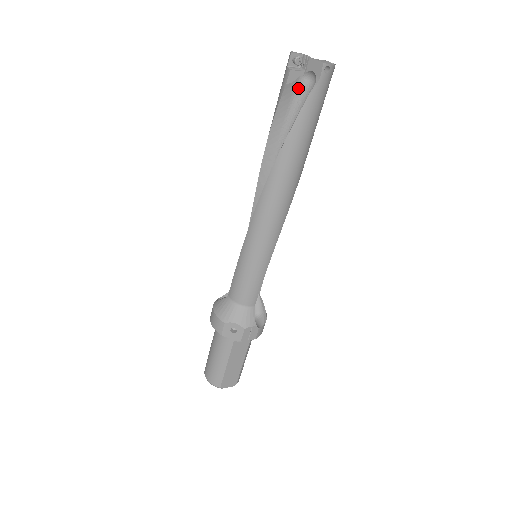
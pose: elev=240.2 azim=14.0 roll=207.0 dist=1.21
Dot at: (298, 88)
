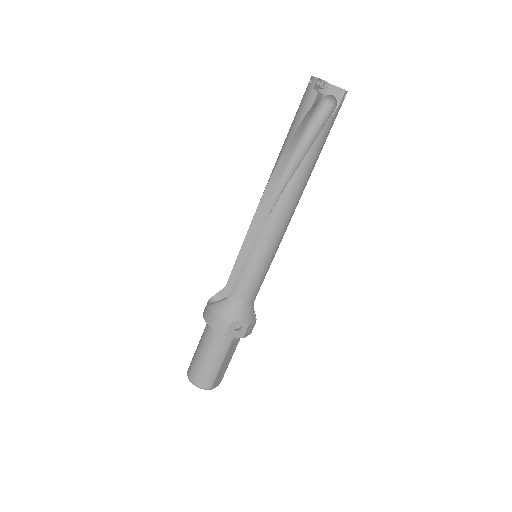
Dot at: (317, 108)
